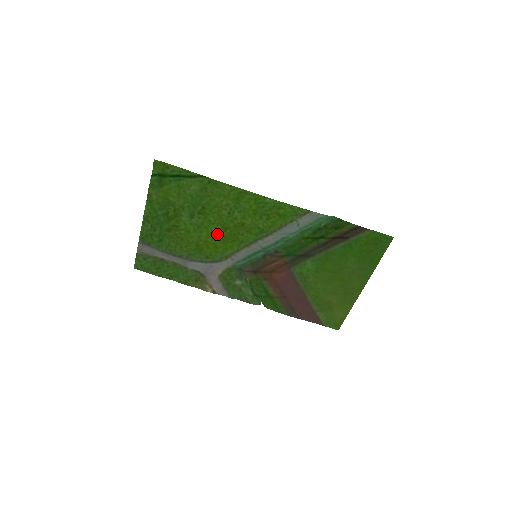
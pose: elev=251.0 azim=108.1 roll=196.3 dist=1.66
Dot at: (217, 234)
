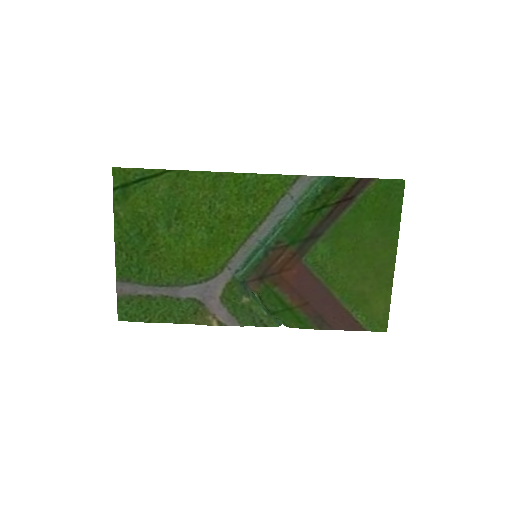
Dot at: (203, 239)
